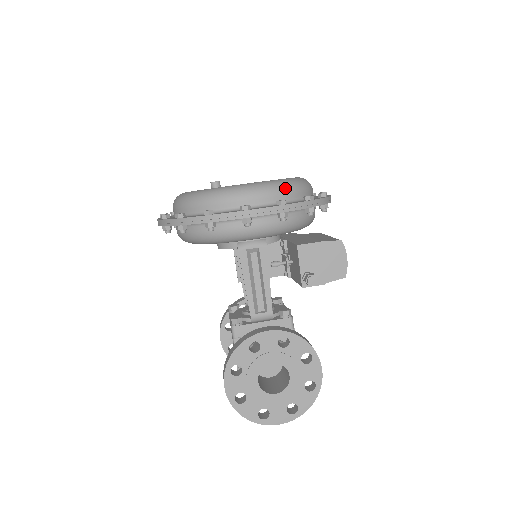
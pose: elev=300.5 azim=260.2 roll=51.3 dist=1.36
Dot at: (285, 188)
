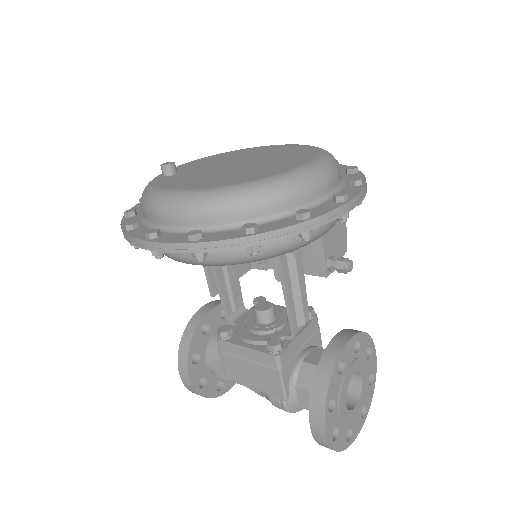
Dot at: (337, 162)
